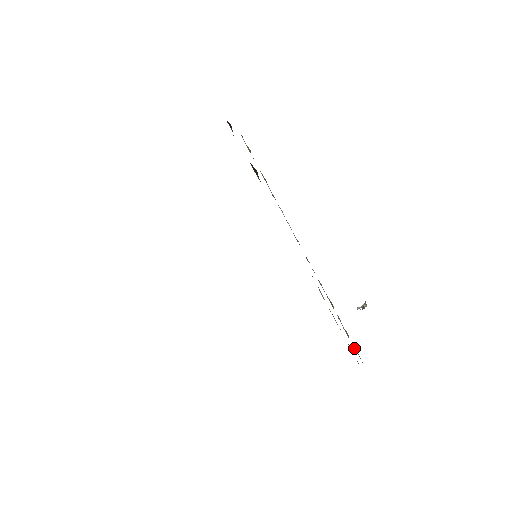
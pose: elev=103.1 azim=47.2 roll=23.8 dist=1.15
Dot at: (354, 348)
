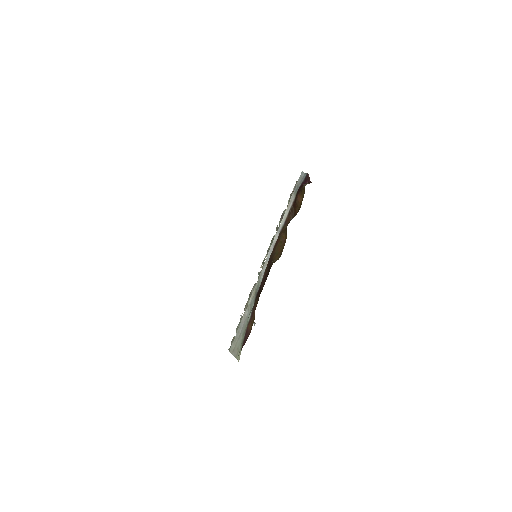
Dot at: (234, 339)
